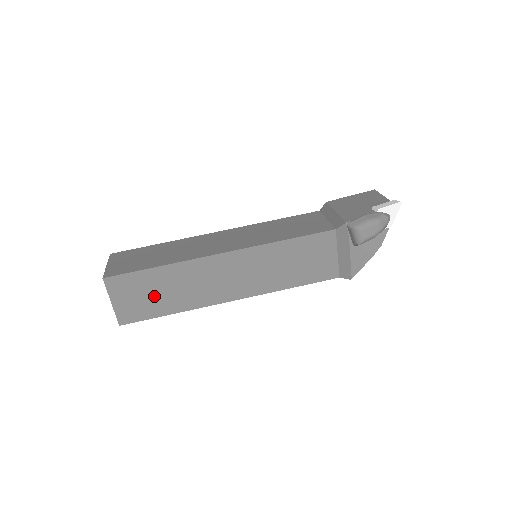
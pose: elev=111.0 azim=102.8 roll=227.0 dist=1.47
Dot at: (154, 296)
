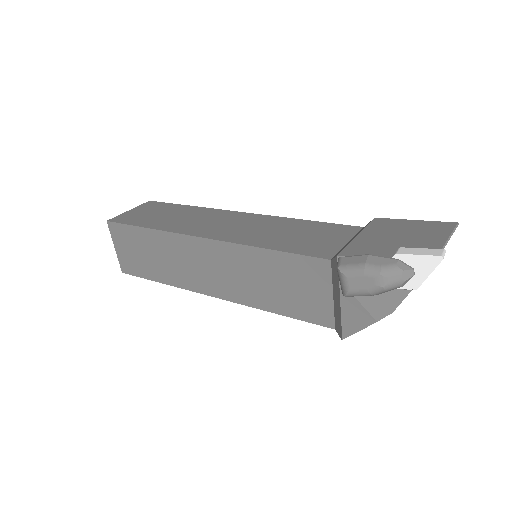
Dot at: (145, 257)
